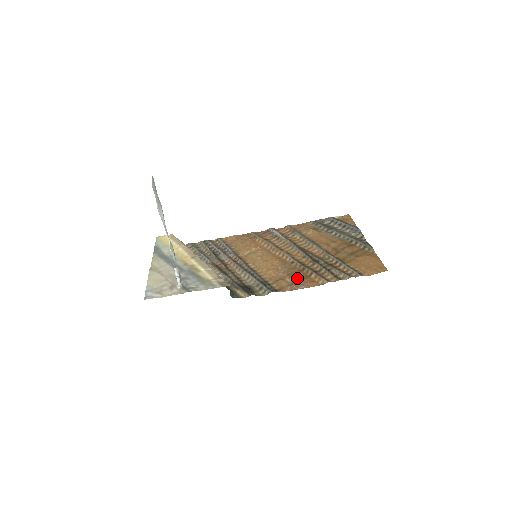
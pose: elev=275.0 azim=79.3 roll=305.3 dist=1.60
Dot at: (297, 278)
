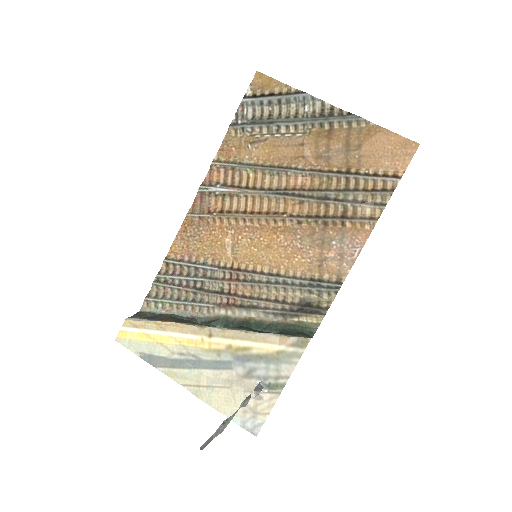
Dot at: (336, 244)
